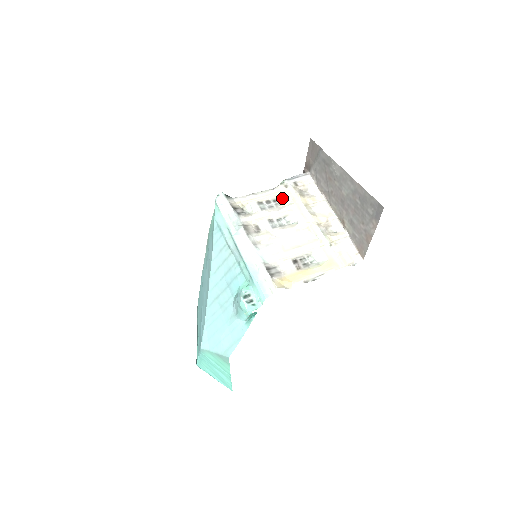
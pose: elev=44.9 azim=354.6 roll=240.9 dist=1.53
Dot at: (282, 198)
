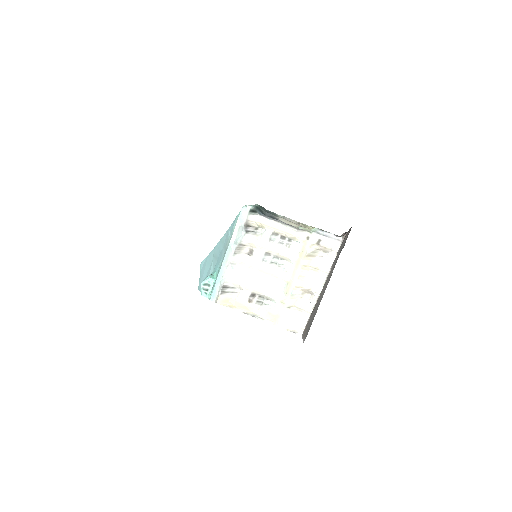
Dot at: (297, 243)
